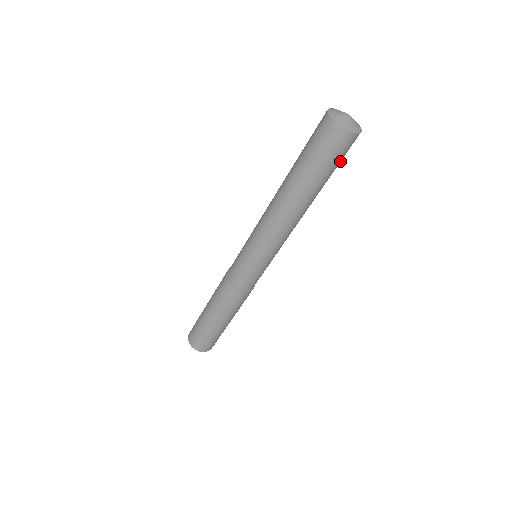
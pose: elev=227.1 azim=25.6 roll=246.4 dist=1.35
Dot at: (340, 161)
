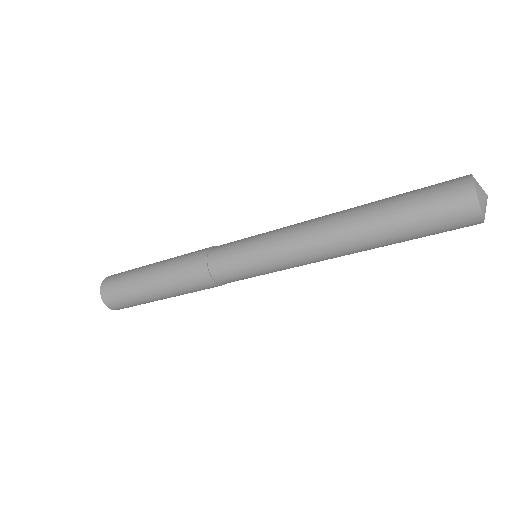
Dot at: (436, 233)
